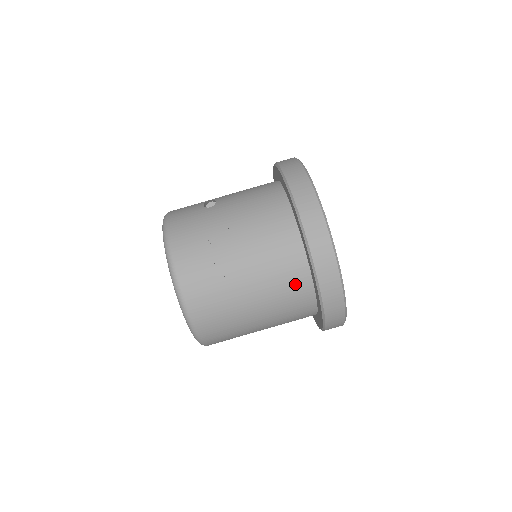
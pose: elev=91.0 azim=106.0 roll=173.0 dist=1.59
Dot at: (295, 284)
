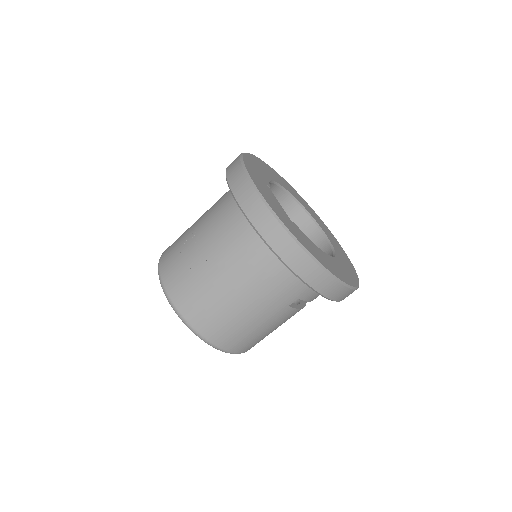
Dot at: (253, 249)
